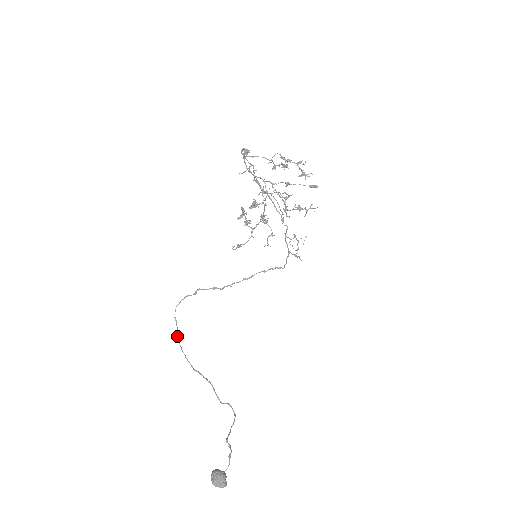
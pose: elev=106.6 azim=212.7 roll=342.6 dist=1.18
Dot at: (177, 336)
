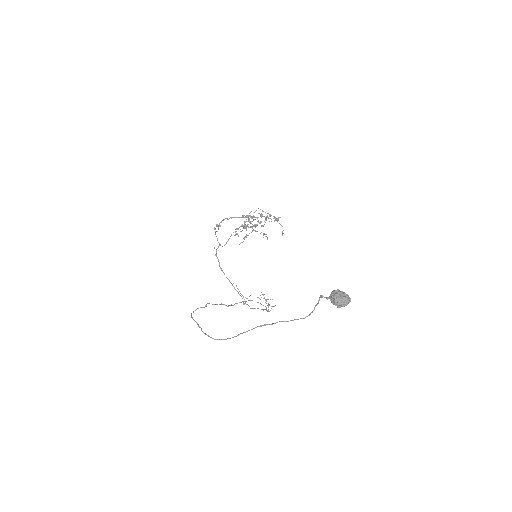
Dot at: occluded
